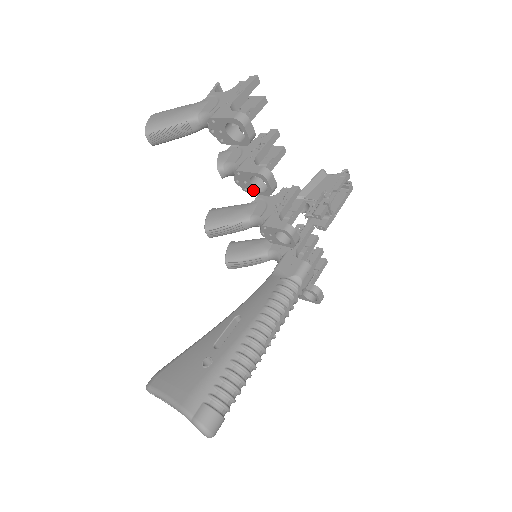
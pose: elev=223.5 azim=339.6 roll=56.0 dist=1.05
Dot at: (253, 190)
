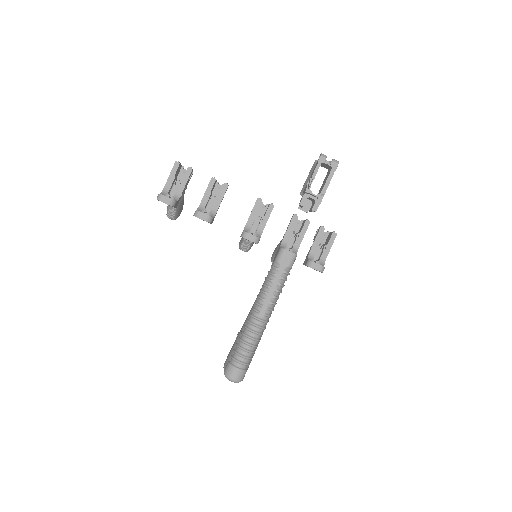
Dot at: occluded
